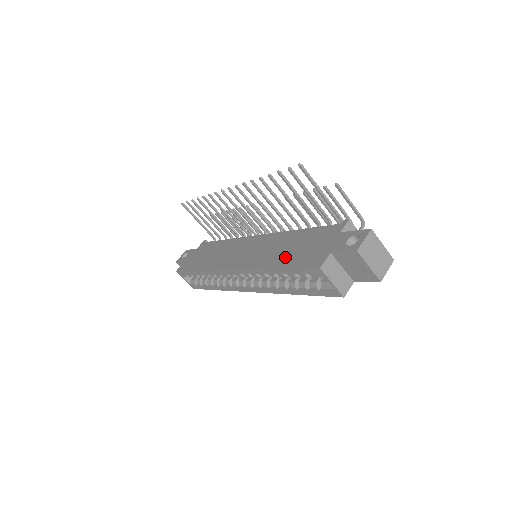
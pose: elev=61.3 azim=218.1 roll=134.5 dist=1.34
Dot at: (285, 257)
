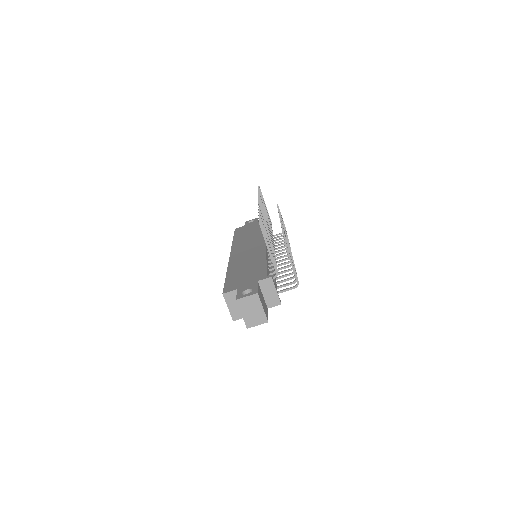
Dot at: (237, 271)
